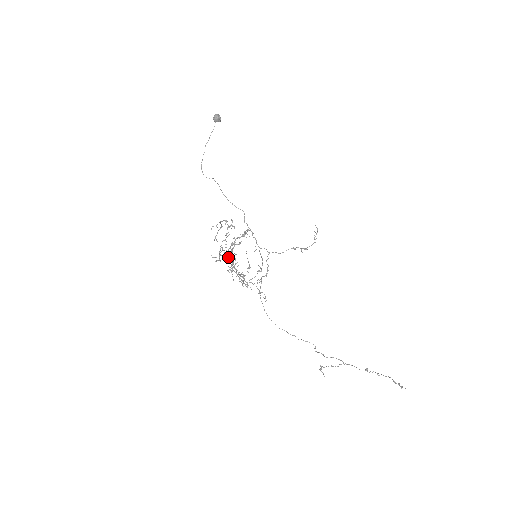
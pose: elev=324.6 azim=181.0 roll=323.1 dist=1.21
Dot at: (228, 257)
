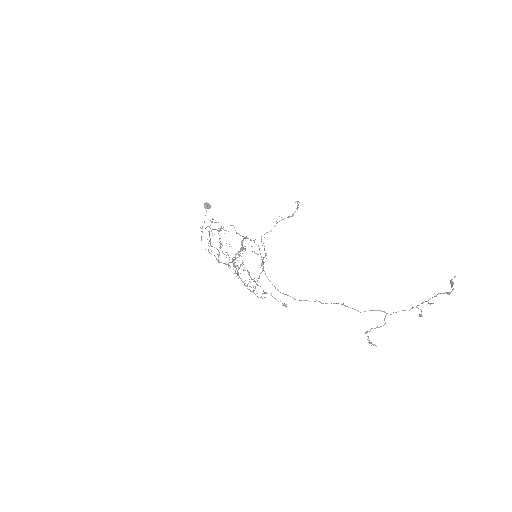
Dot at: (226, 257)
